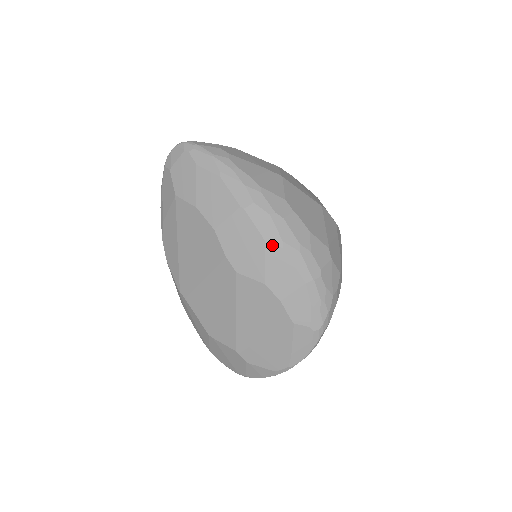
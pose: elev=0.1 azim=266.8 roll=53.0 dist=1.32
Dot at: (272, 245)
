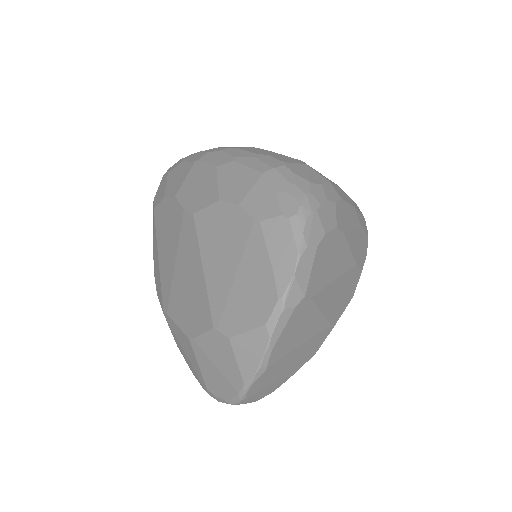
Dot at: (223, 165)
